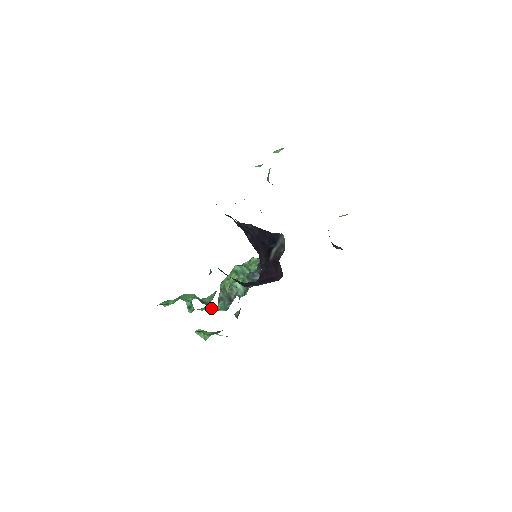
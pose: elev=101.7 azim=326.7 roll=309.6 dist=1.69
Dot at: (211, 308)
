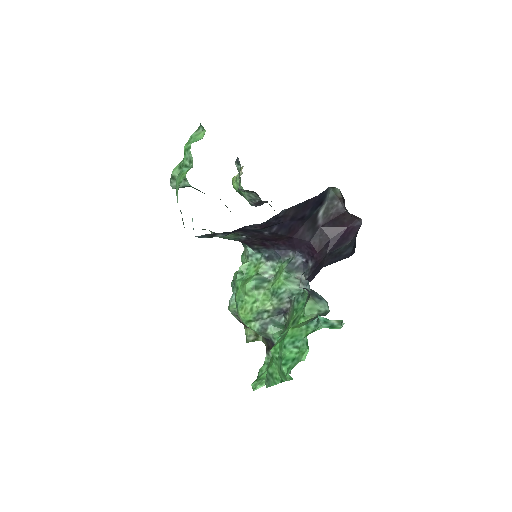
Dot at: (281, 335)
